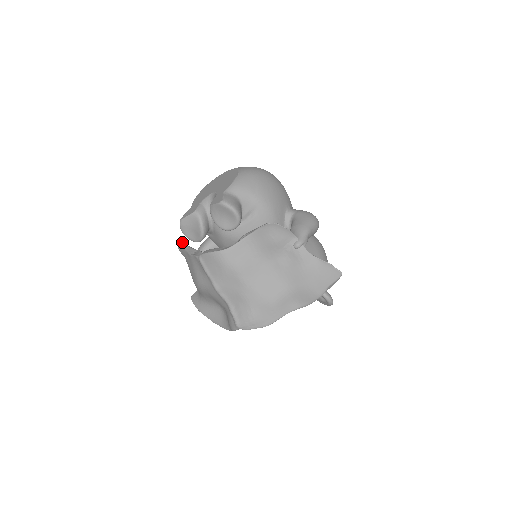
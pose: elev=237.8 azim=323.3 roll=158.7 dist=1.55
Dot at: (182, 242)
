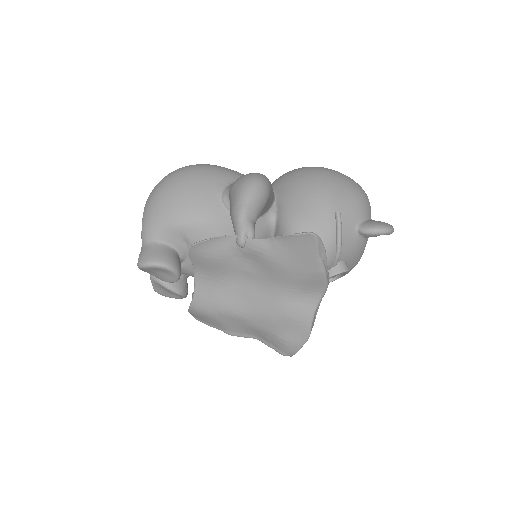
Dot at: (192, 294)
